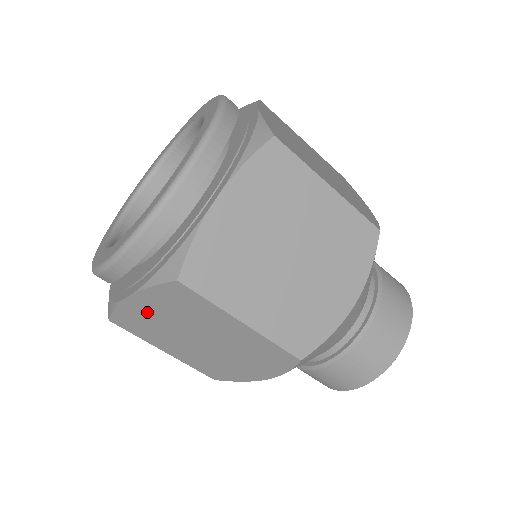
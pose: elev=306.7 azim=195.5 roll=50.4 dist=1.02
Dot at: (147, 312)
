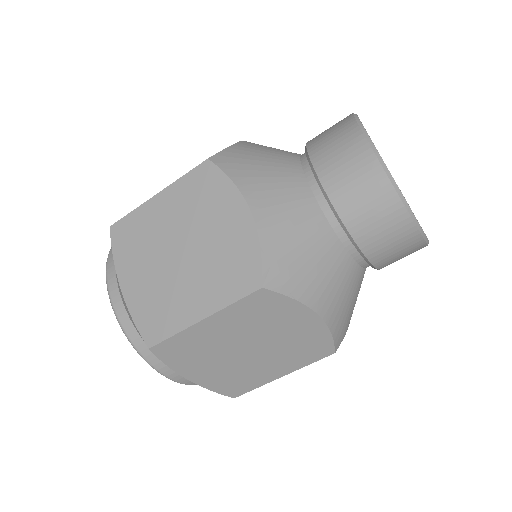
Dot at: occluded
